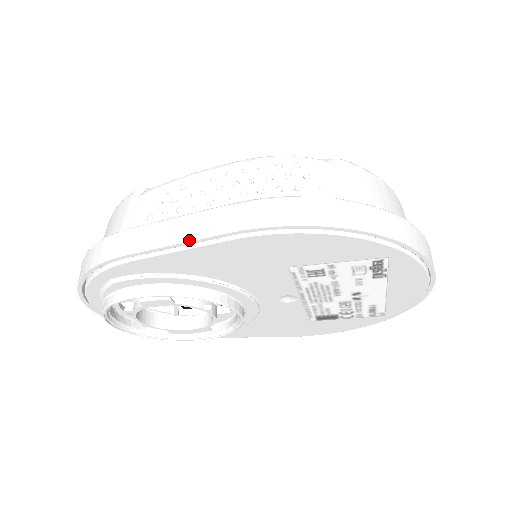
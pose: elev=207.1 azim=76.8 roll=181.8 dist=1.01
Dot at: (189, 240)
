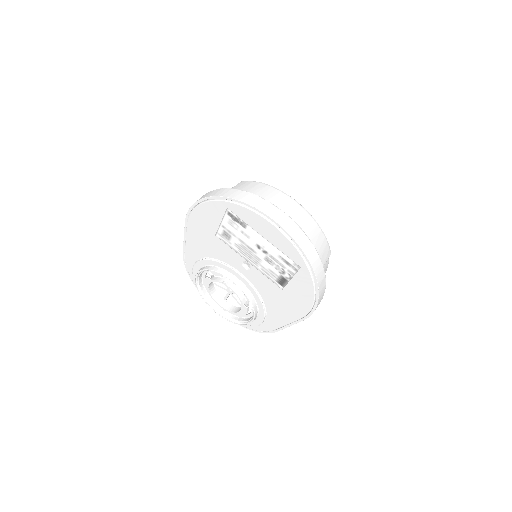
Dot at: (184, 233)
